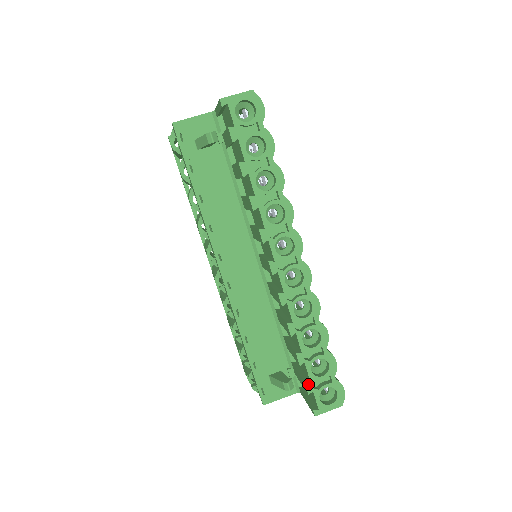
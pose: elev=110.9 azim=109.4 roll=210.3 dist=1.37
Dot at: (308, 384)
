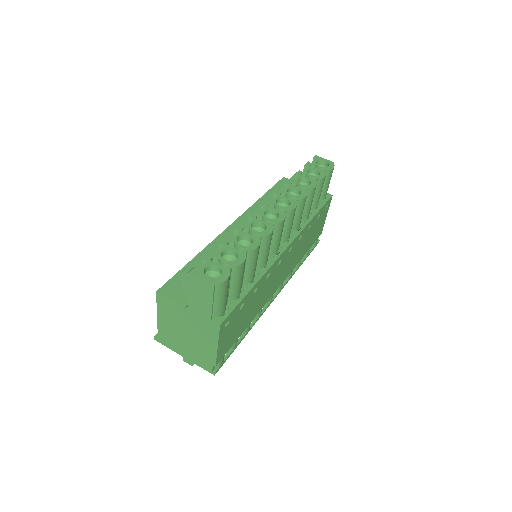
Dot at: (211, 255)
